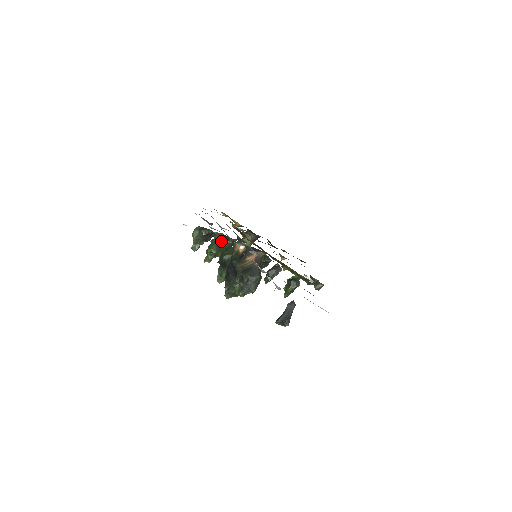
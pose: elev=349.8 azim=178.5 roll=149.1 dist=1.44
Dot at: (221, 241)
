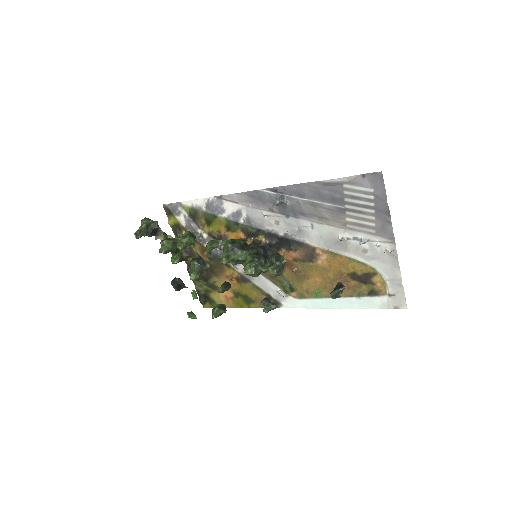
Dot at: (195, 237)
